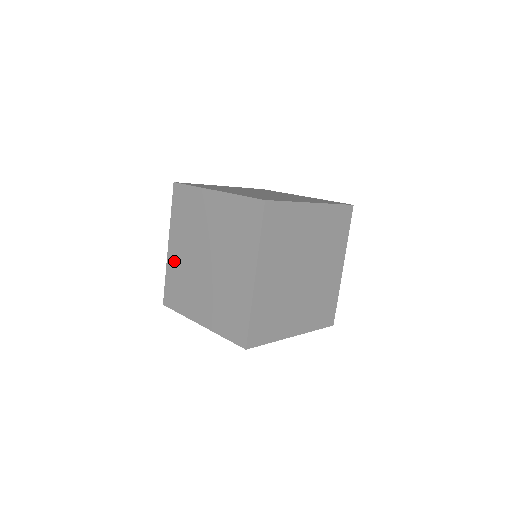
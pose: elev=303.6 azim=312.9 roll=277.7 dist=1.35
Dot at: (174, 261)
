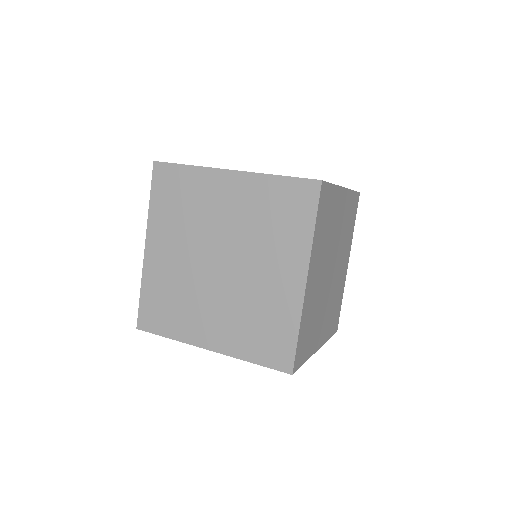
Dot at: (157, 268)
